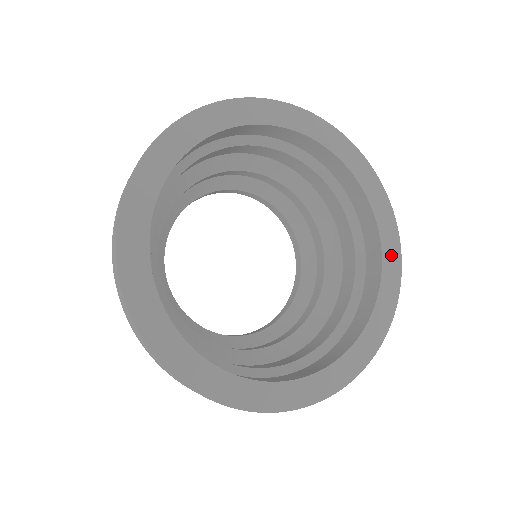
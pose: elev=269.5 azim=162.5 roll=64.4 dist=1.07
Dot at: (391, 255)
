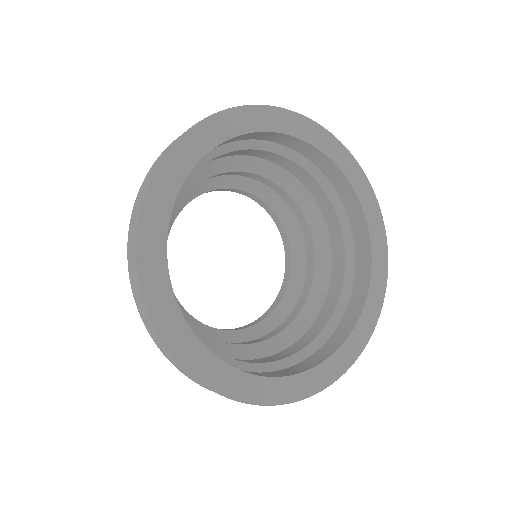
Dot at: (362, 188)
